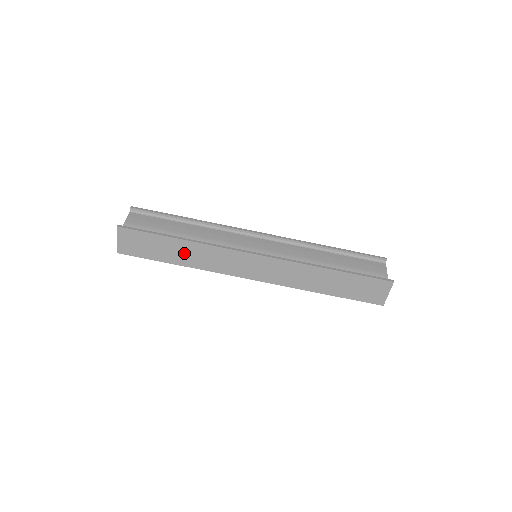
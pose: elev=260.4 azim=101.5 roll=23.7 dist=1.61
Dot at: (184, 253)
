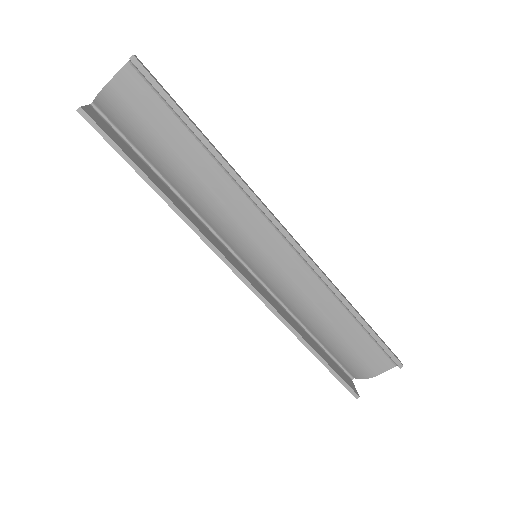
Dot at: occluded
